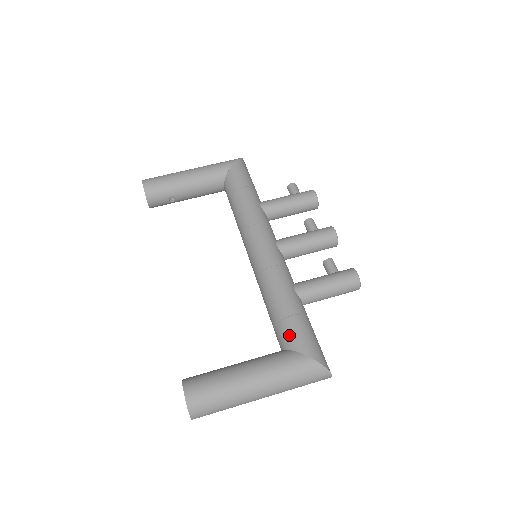
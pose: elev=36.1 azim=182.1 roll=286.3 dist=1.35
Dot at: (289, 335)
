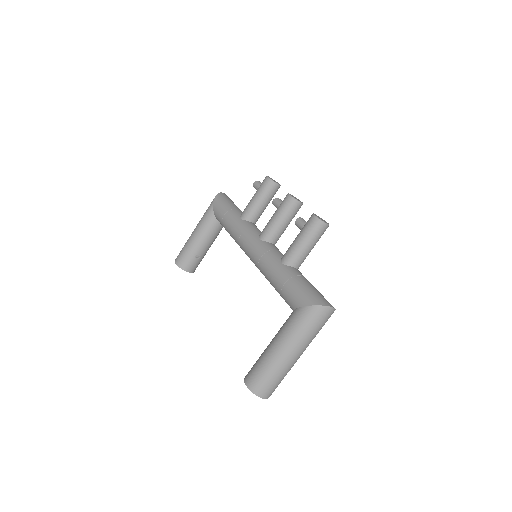
Dot at: (288, 300)
